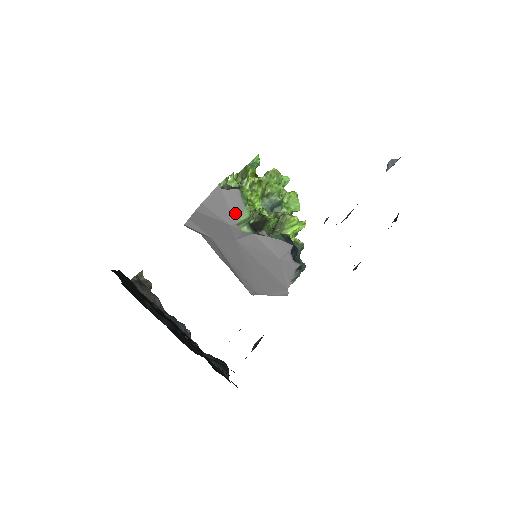
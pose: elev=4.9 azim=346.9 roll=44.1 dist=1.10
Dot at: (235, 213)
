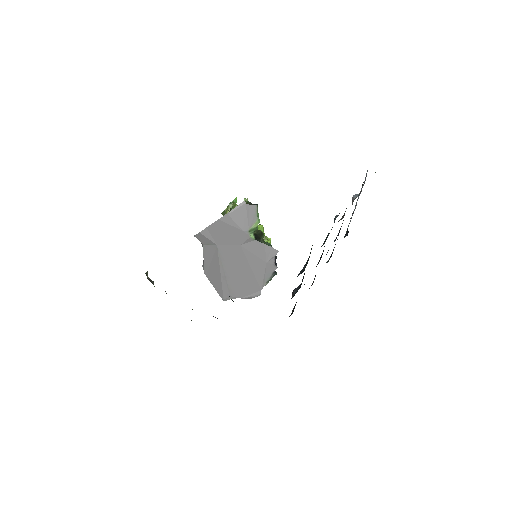
Dot at: (250, 222)
